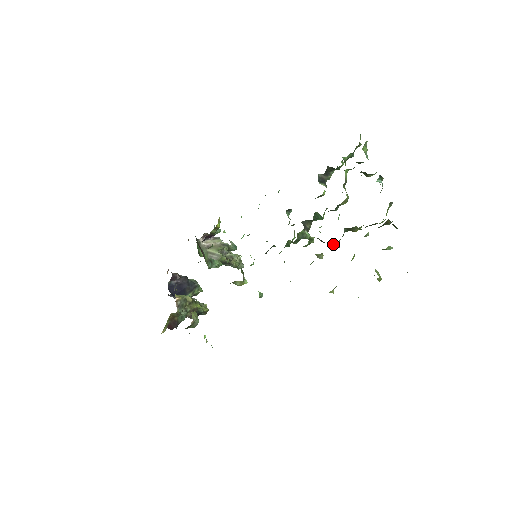
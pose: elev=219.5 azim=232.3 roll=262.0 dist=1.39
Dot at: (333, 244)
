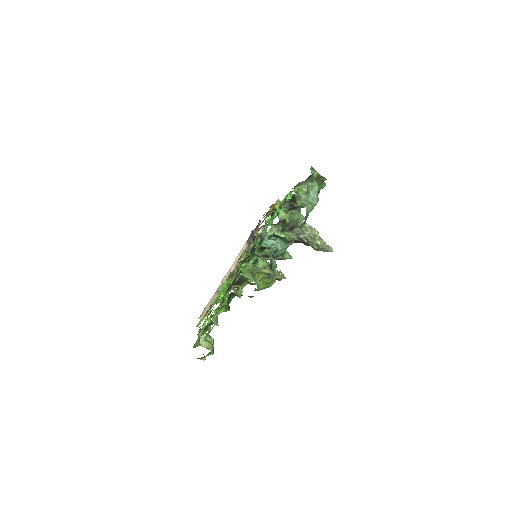
Dot at: (235, 286)
